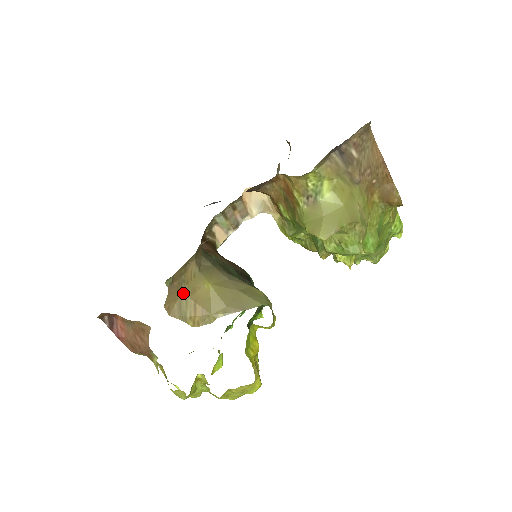
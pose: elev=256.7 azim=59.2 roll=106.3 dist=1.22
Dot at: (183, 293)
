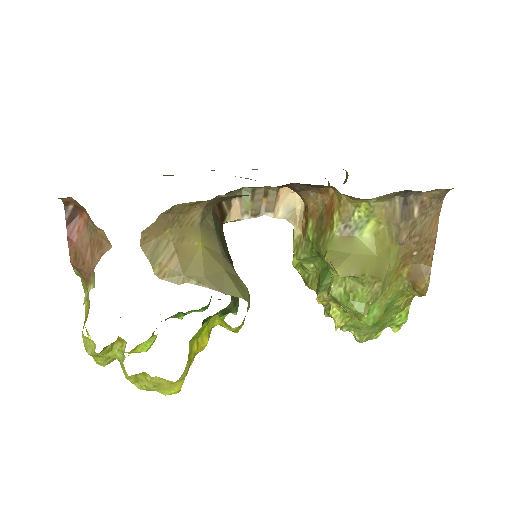
Dot at: (170, 233)
